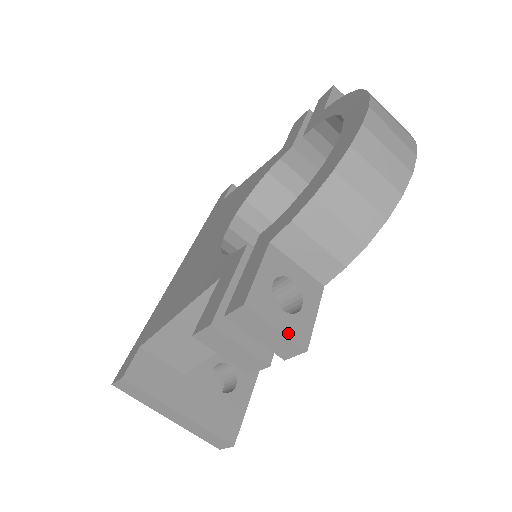
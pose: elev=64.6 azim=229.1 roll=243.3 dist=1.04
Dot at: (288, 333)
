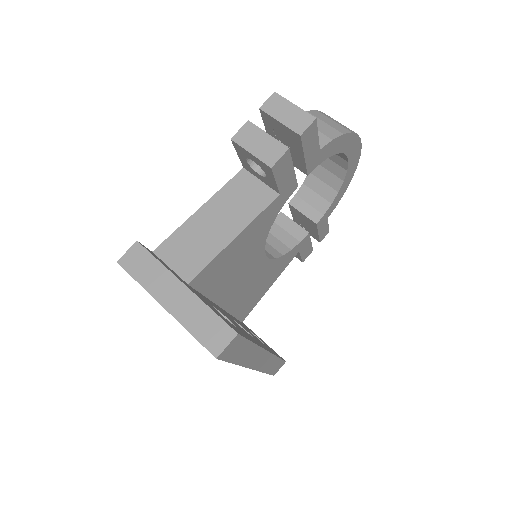
Dot at: (302, 111)
